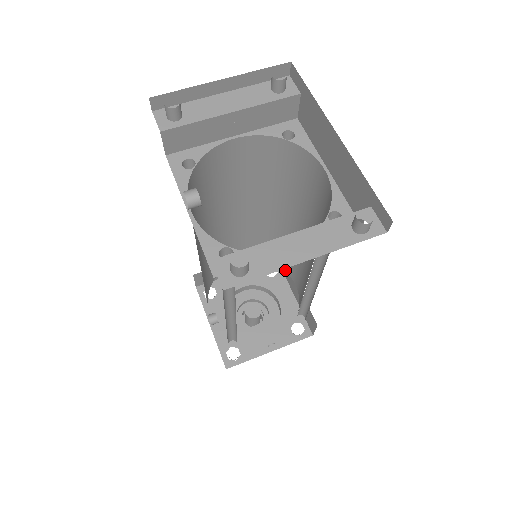
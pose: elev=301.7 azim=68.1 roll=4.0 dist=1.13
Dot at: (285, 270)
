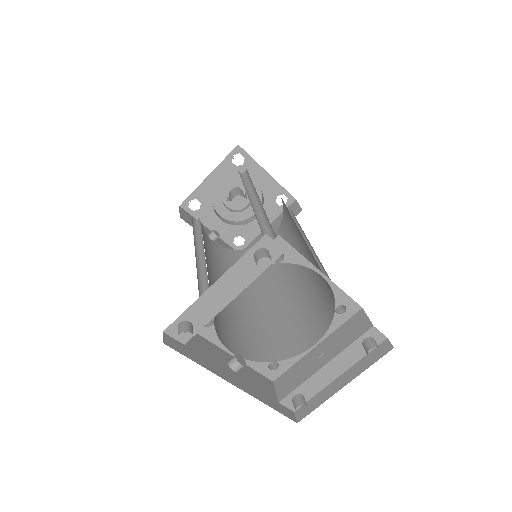
Dot at: occluded
